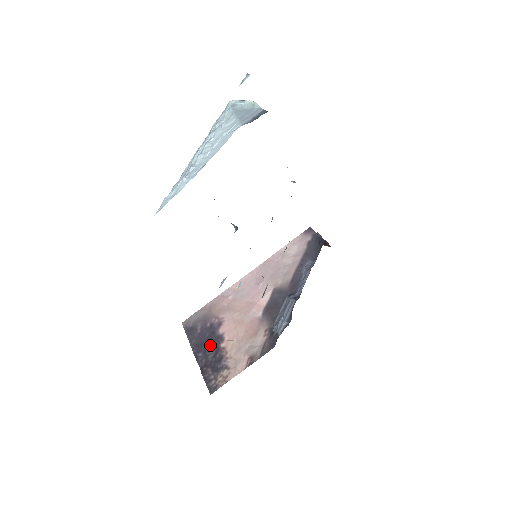
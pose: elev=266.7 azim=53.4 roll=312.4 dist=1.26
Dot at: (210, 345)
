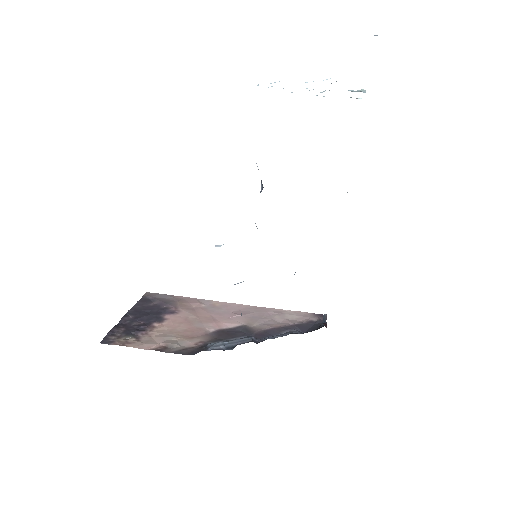
Dot at: (147, 317)
